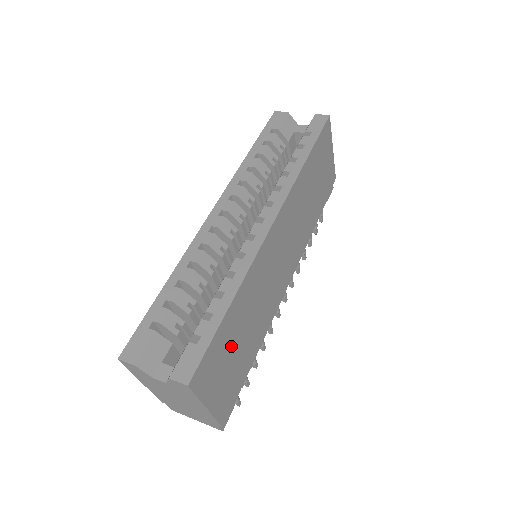
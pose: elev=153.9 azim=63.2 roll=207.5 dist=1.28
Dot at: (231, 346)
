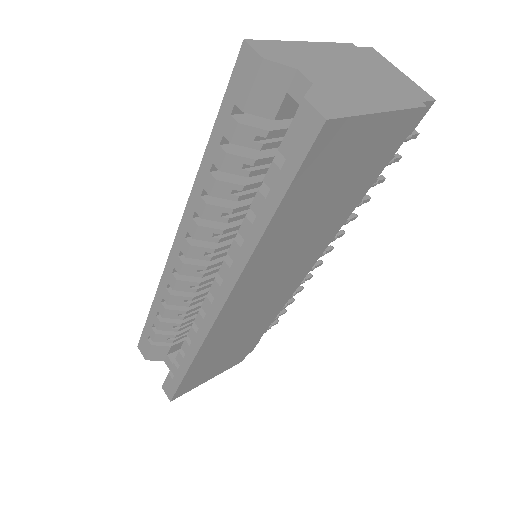
Dot at: (215, 361)
